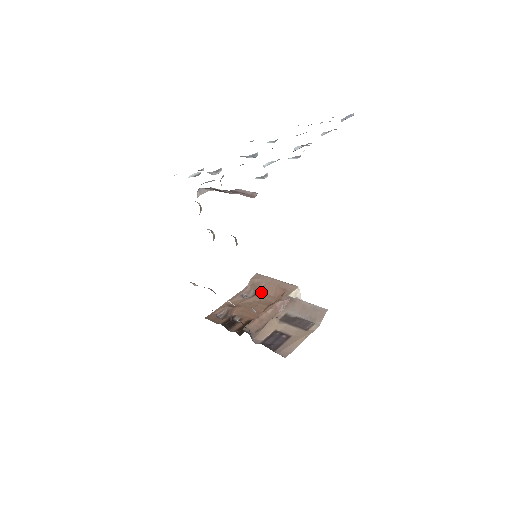
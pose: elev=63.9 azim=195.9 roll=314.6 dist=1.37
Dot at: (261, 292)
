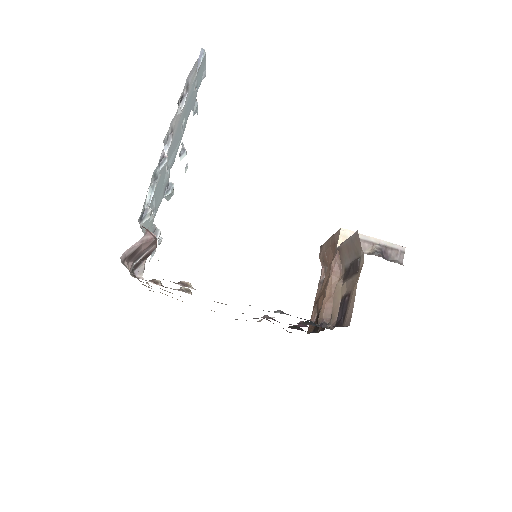
Dot at: (328, 264)
